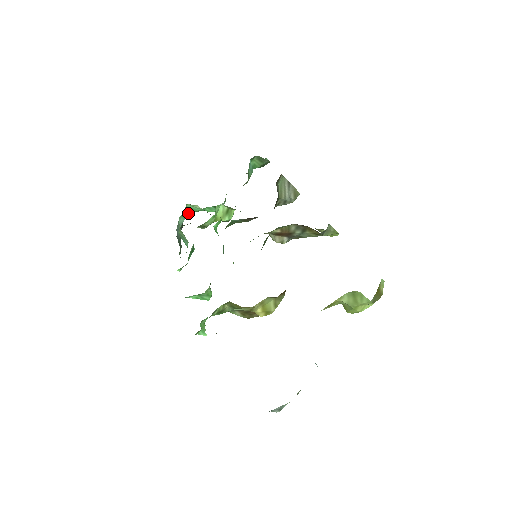
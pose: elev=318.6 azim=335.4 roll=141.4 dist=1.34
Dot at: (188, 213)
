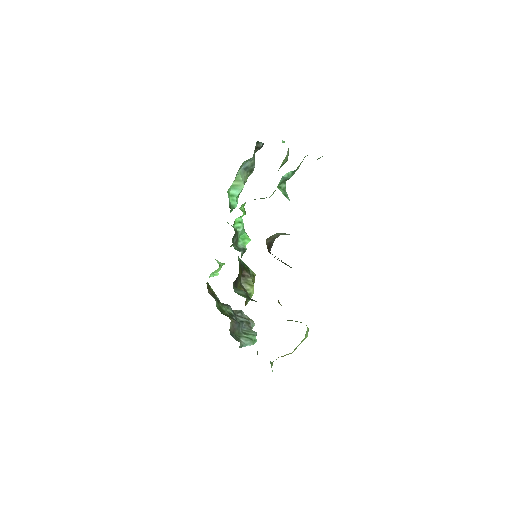
Dot at: occluded
